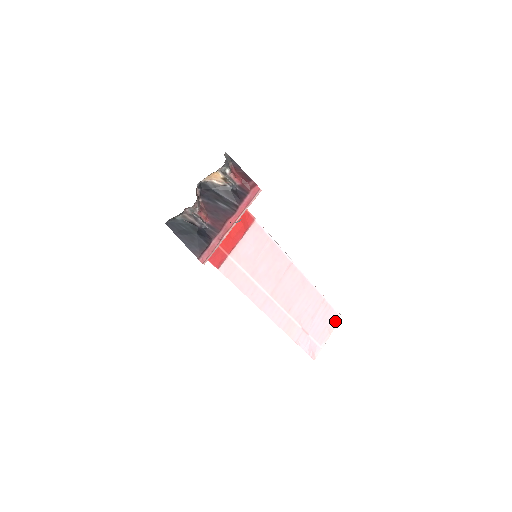
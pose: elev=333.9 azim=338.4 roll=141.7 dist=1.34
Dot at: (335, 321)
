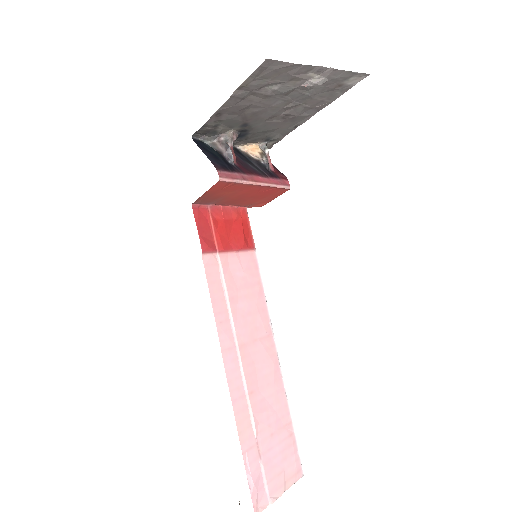
Dot at: (295, 473)
